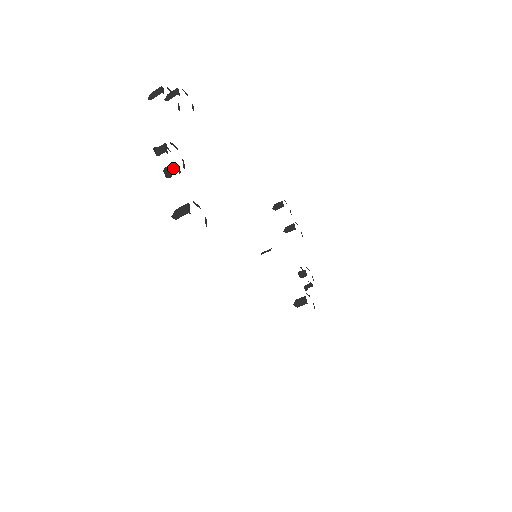
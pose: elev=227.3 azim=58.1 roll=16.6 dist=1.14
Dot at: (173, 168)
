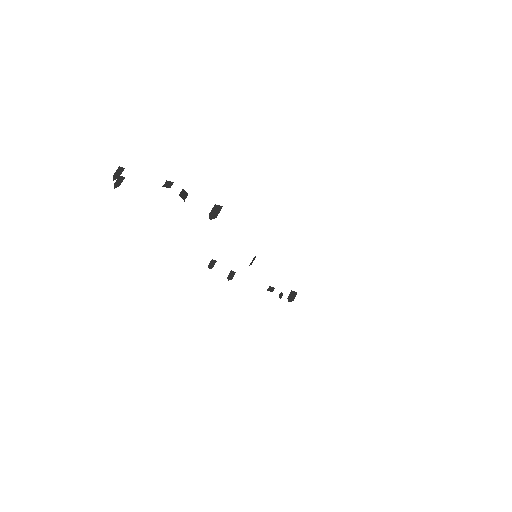
Dot at: (184, 193)
